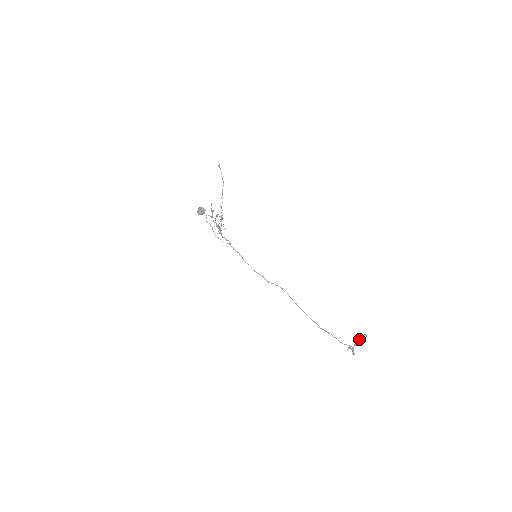
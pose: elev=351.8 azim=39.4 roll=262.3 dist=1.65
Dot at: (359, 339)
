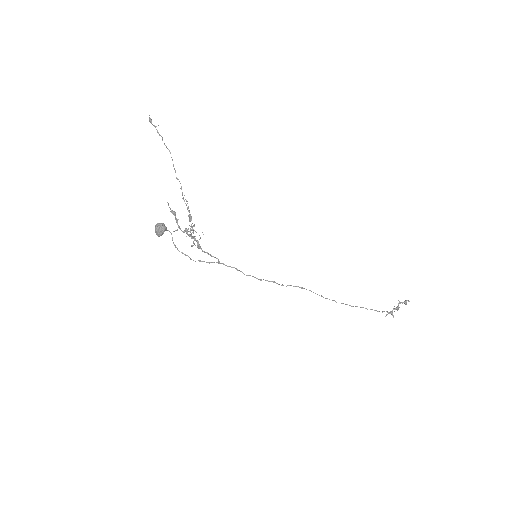
Dot at: occluded
